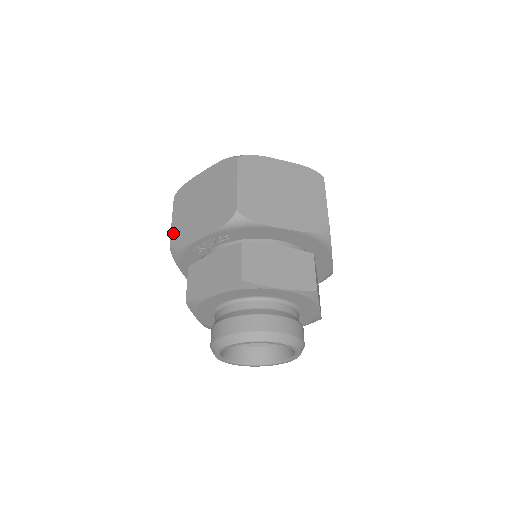
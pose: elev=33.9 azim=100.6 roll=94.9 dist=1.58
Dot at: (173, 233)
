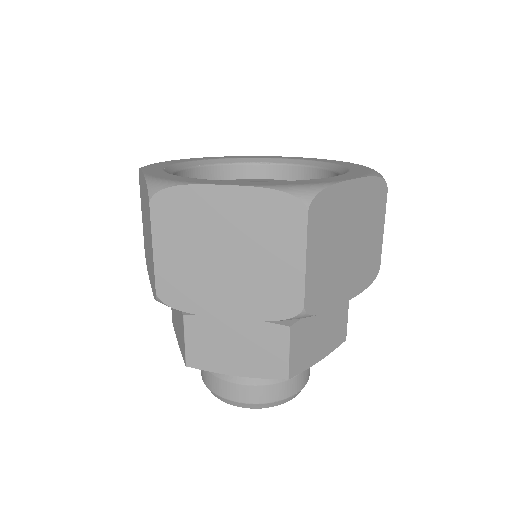
Dot at: (161, 278)
